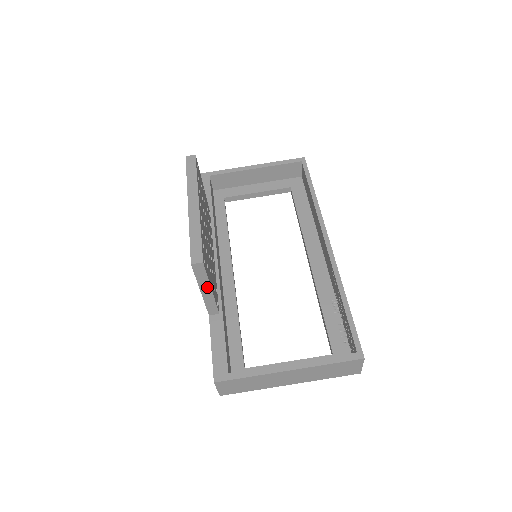
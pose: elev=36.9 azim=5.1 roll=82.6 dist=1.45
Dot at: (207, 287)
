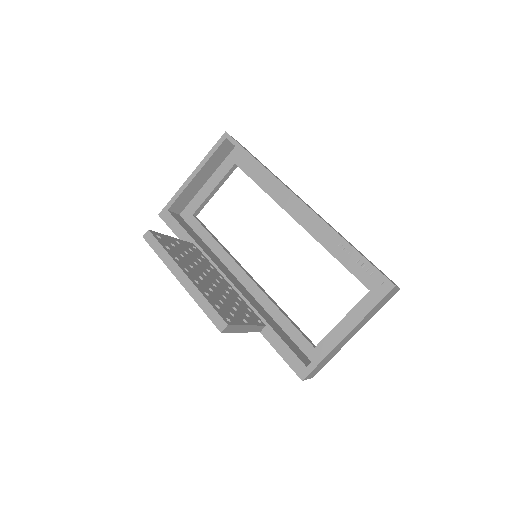
Dot at: (244, 327)
